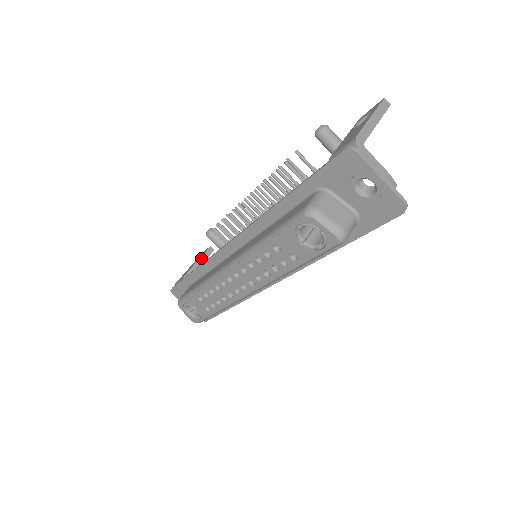
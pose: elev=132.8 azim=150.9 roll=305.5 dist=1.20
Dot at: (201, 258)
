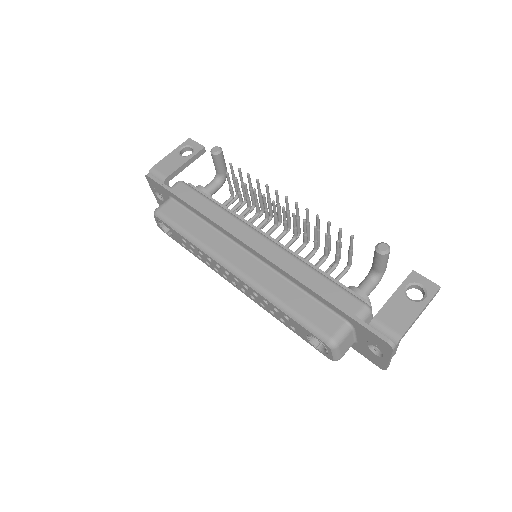
Dot at: (191, 159)
